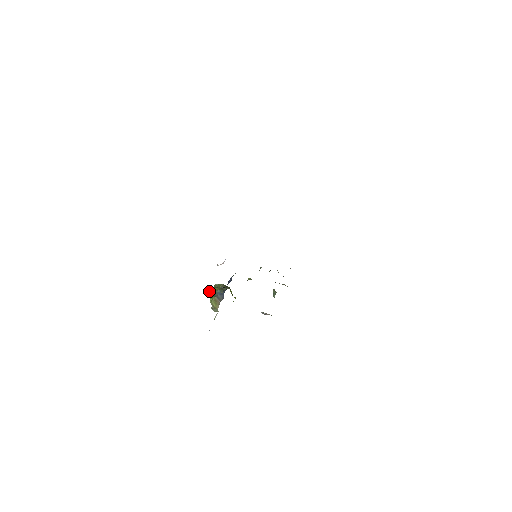
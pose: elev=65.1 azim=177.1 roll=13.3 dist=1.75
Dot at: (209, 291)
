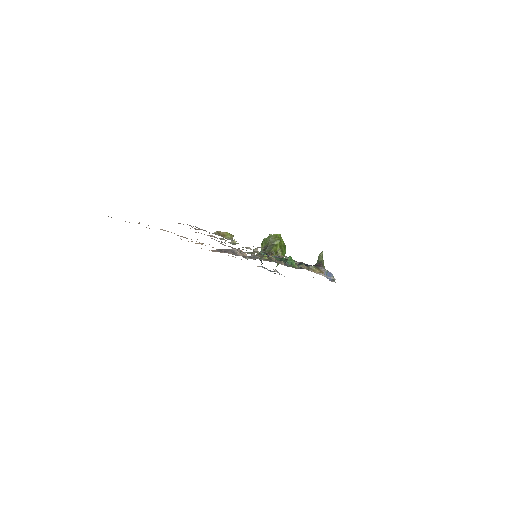
Dot at: occluded
